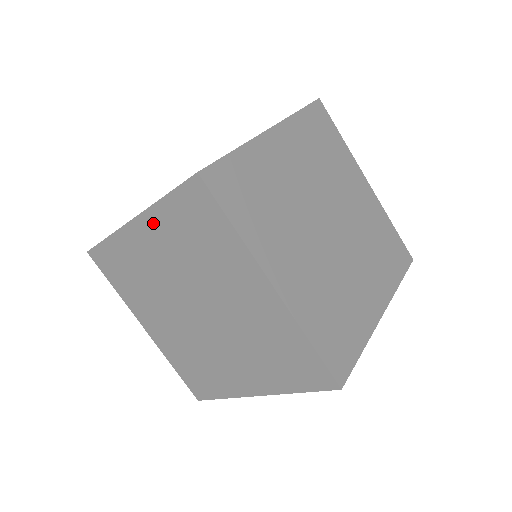
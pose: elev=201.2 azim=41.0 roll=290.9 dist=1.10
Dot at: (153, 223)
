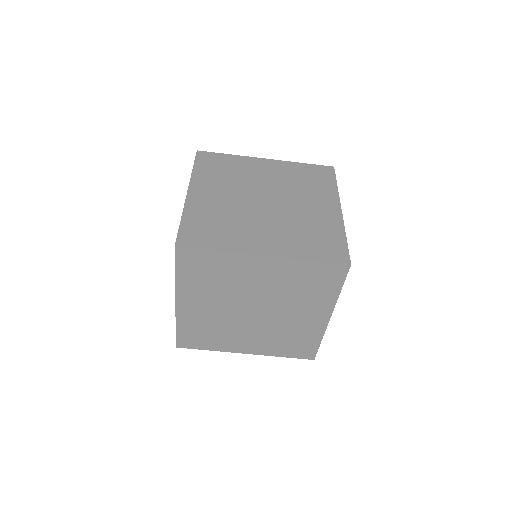
Dot at: (282, 265)
